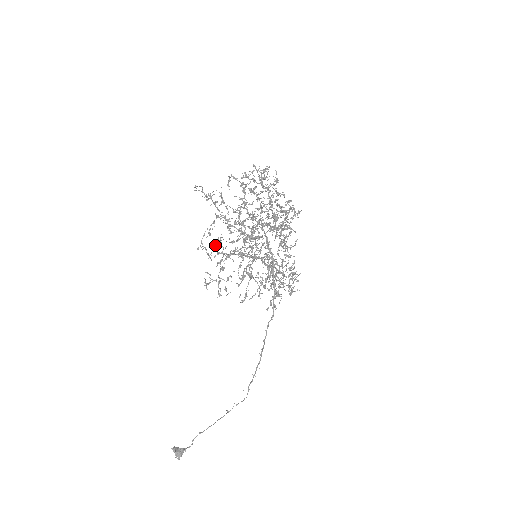
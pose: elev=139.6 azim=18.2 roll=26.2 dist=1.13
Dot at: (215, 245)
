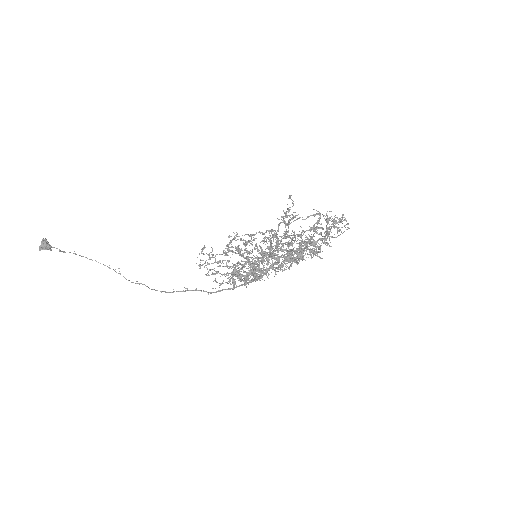
Dot at: occluded
